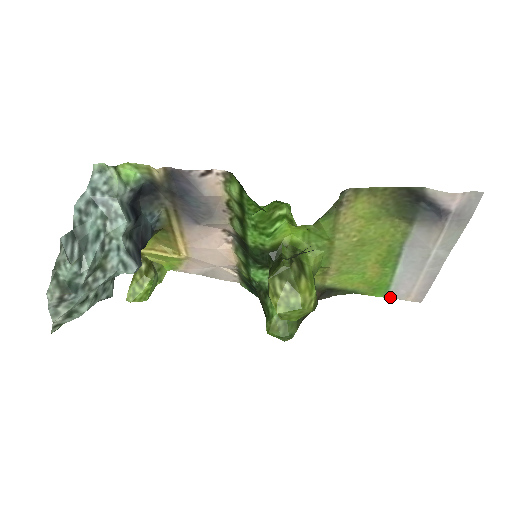
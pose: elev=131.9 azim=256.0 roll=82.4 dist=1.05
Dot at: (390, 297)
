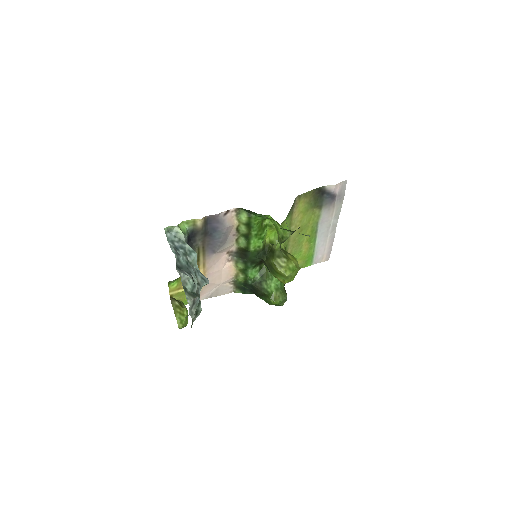
Dot at: occluded
